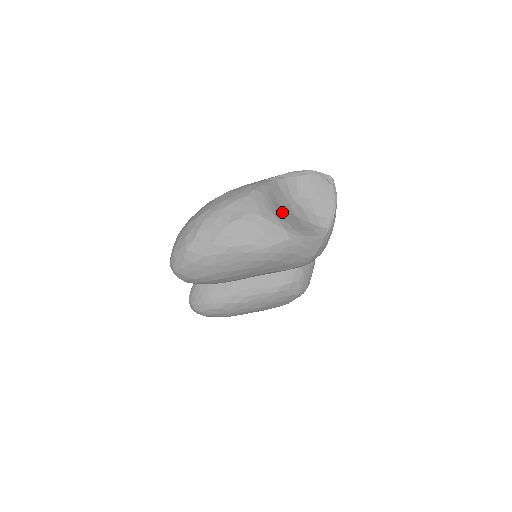
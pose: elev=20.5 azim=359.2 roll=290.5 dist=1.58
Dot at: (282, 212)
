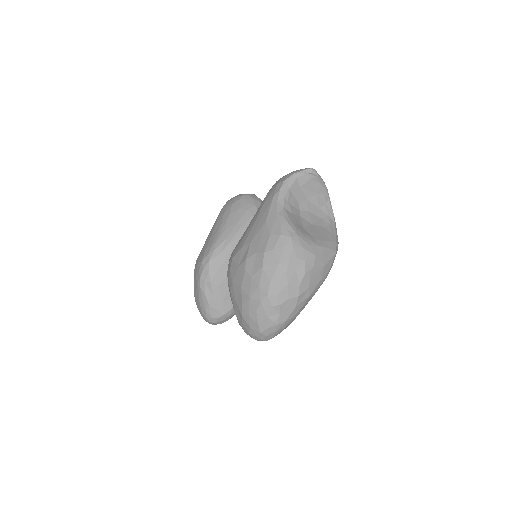
Dot at: (313, 234)
